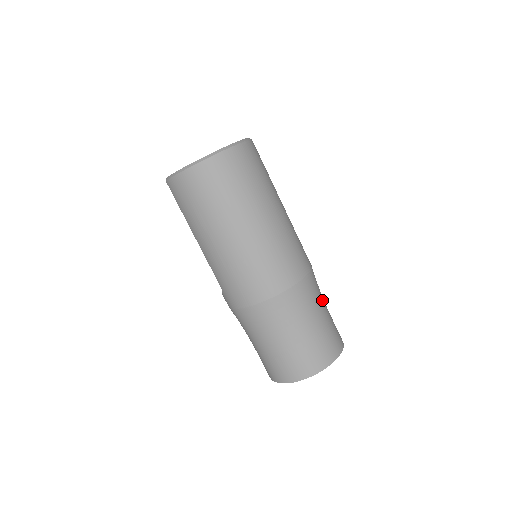
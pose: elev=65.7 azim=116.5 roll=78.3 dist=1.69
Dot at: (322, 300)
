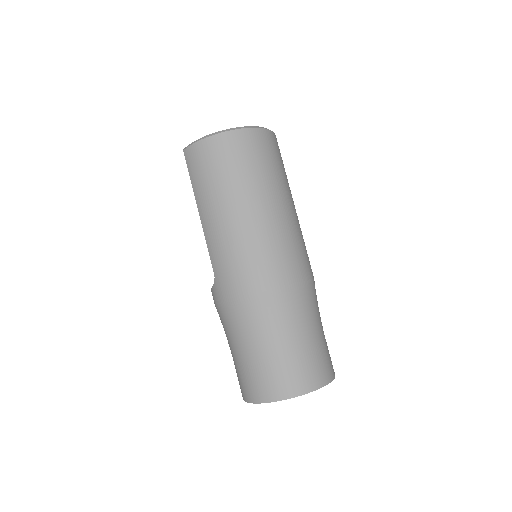
Dot at: occluded
